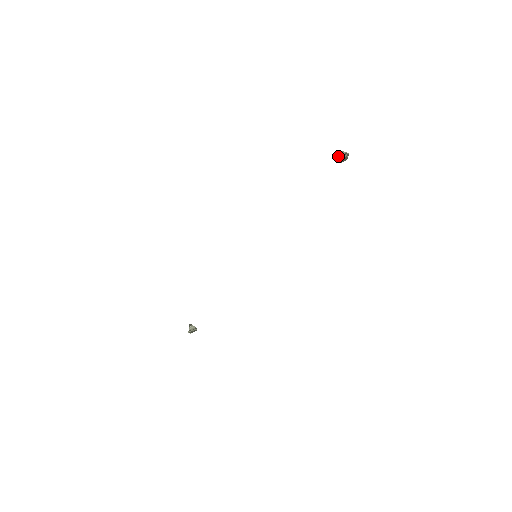
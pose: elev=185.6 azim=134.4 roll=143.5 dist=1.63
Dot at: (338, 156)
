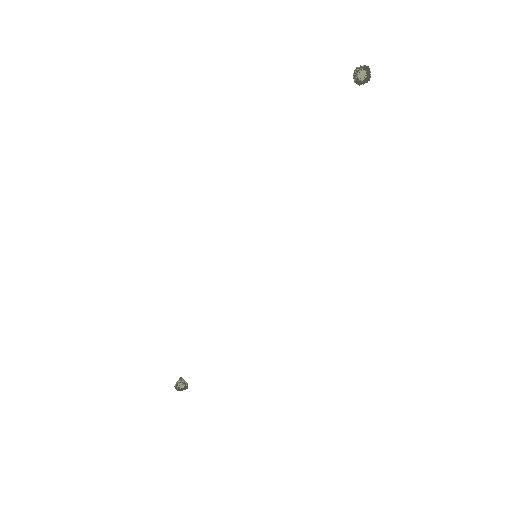
Dot at: (354, 73)
